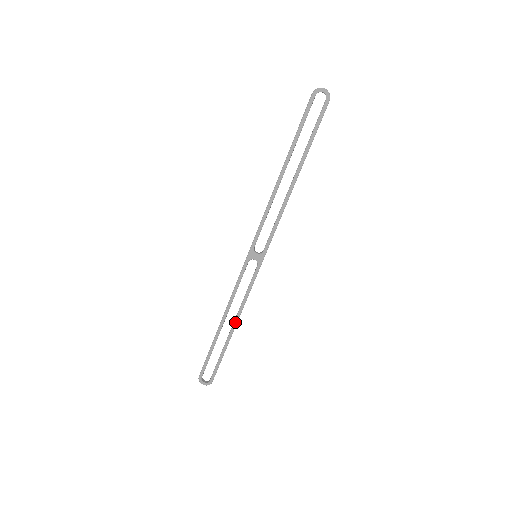
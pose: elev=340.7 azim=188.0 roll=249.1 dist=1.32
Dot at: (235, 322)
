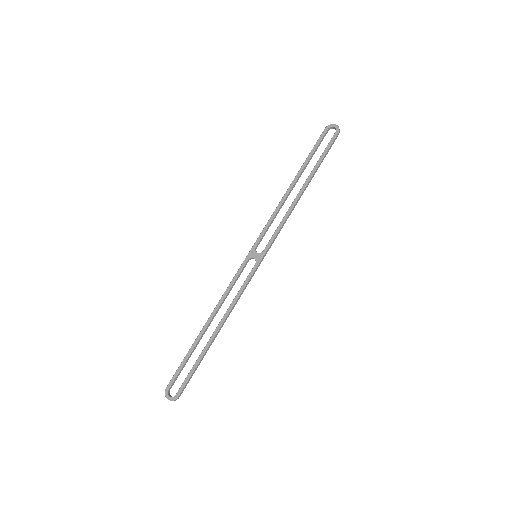
Dot at: (220, 323)
